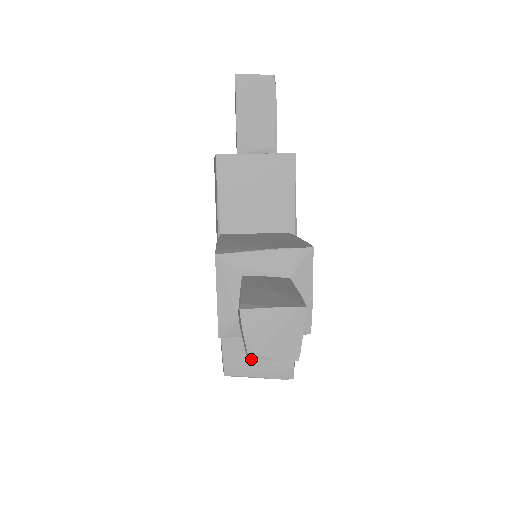
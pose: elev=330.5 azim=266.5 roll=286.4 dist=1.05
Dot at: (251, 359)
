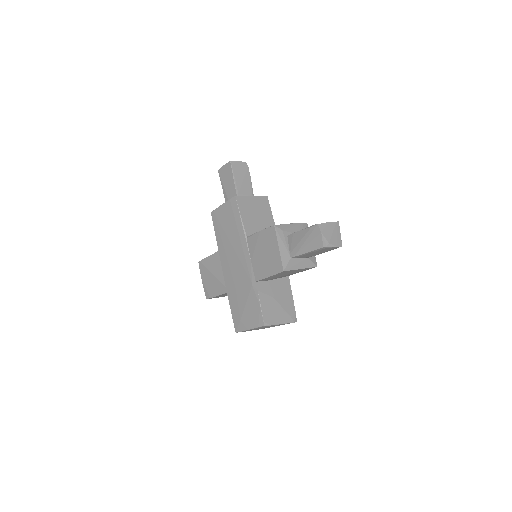
Dot at: (276, 311)
